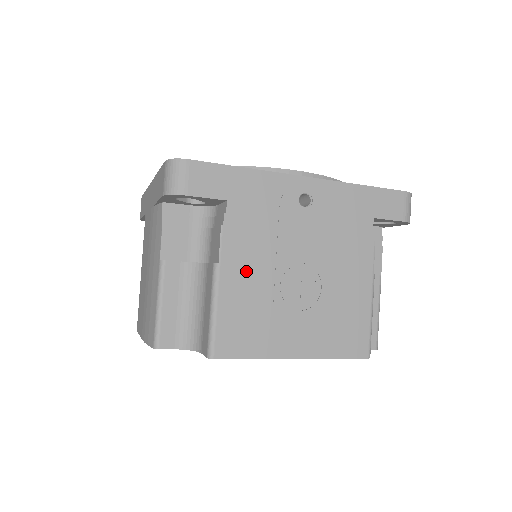
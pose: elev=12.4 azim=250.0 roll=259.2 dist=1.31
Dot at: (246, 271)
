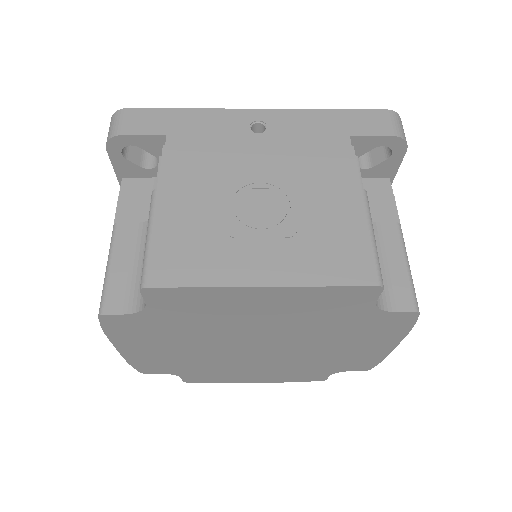
Dot at: (189, 194)
